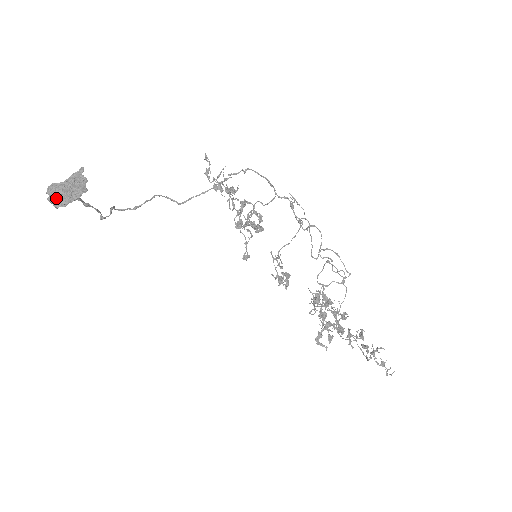
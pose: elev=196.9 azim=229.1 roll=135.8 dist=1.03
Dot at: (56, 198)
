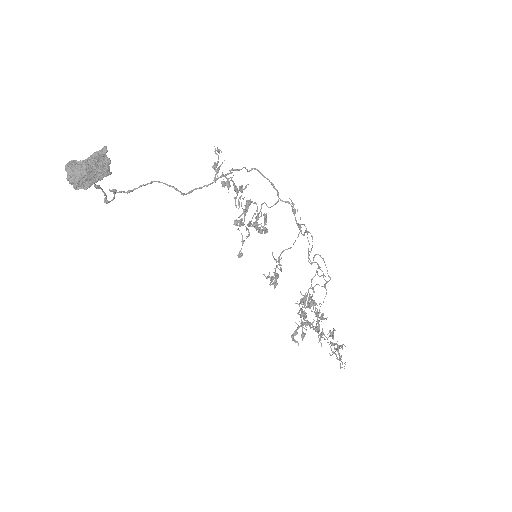
Dot at: (79, 178)
